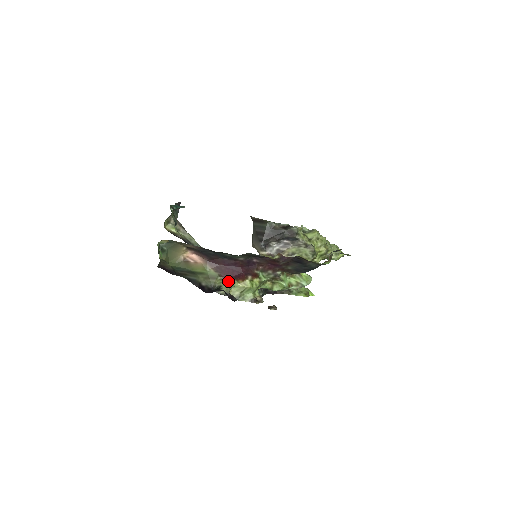
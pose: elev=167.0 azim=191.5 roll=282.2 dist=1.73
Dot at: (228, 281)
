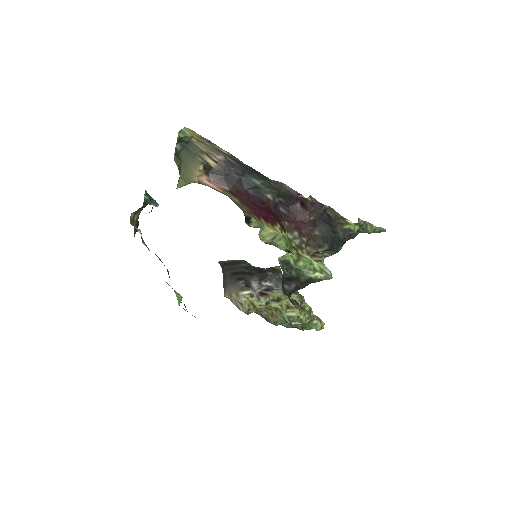
Dot at: (257, 218)
